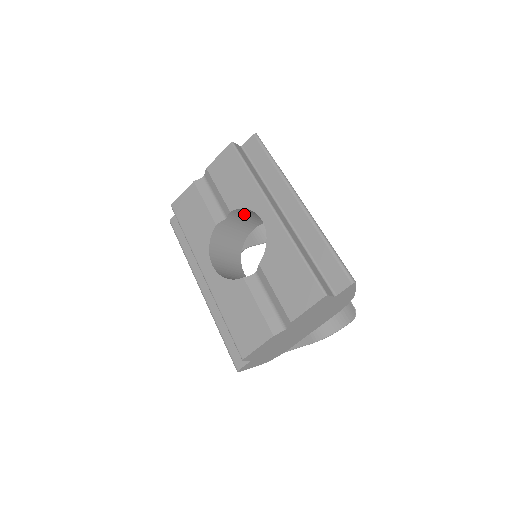
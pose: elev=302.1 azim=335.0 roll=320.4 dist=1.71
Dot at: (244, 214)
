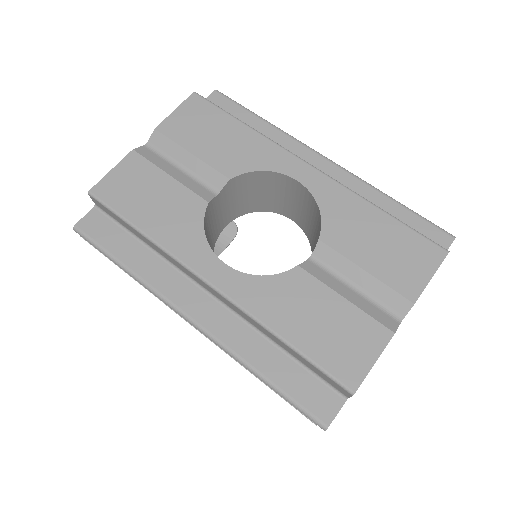
Dot at: (238, 190)
